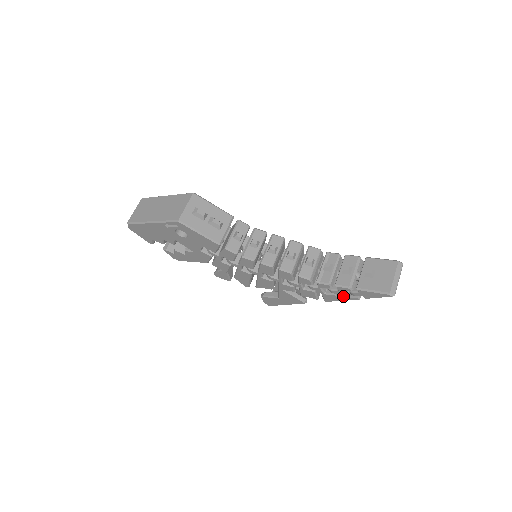
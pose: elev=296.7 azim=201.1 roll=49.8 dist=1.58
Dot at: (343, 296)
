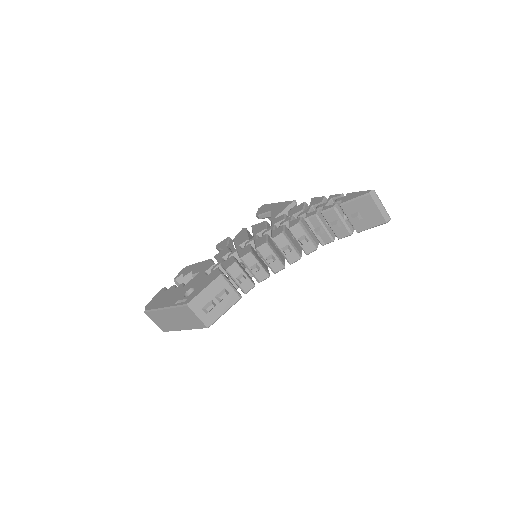
Dot at: occluded
